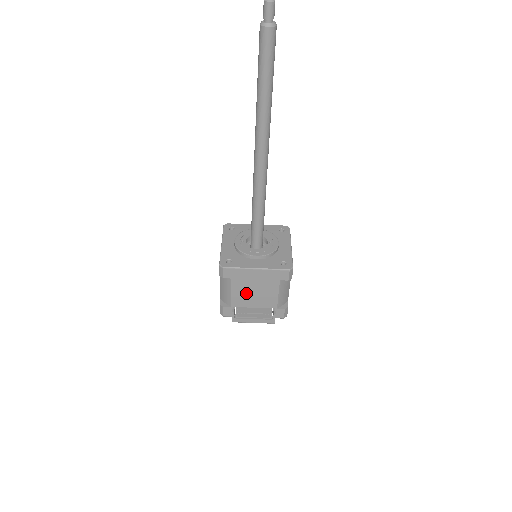
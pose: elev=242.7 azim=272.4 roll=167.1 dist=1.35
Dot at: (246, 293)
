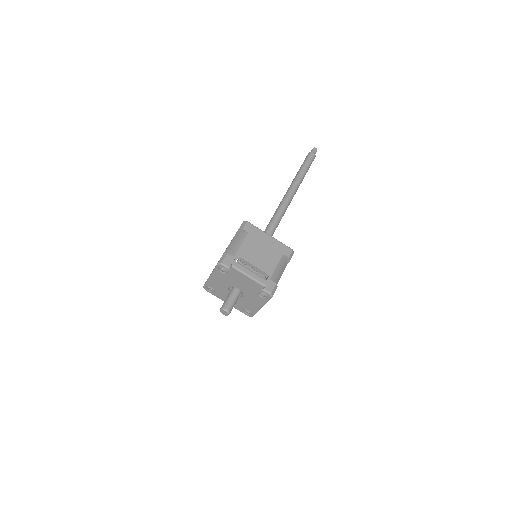
Dot at: (253, 251)
